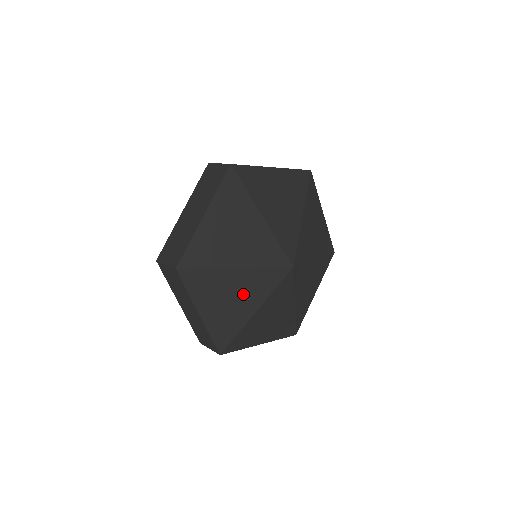
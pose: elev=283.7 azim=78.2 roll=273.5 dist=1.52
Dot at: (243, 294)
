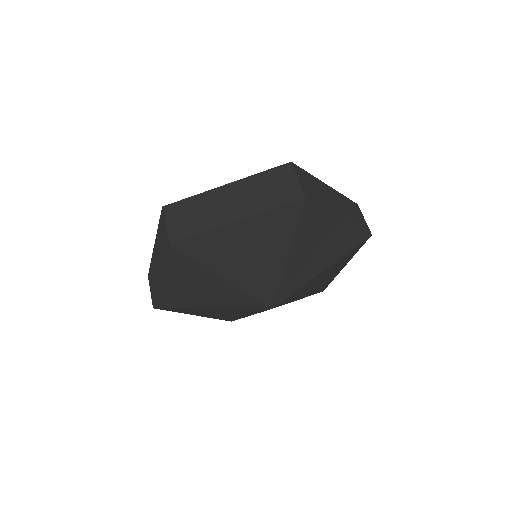
Dot at: (211, 294)
